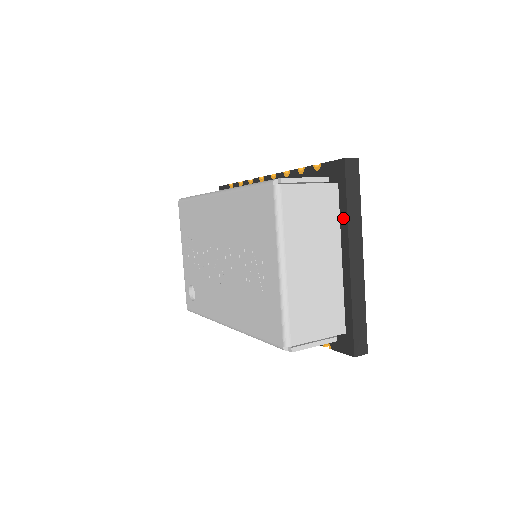
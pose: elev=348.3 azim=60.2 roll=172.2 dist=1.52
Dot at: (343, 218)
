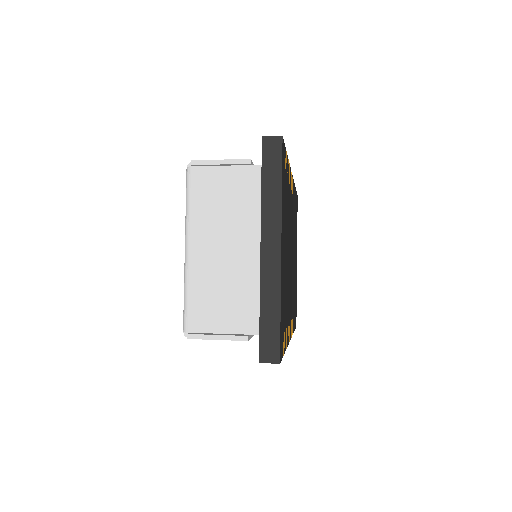
Dot at: (262, 203)
